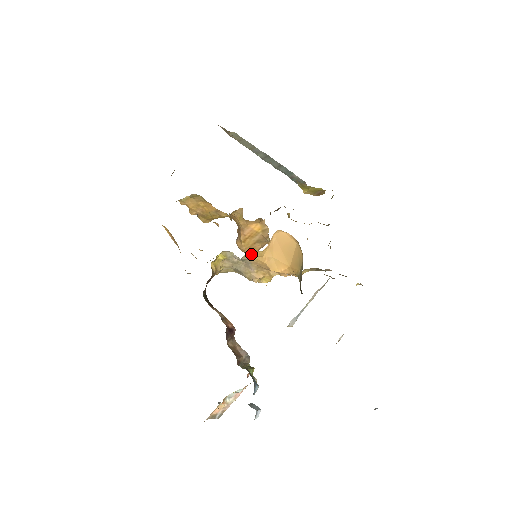
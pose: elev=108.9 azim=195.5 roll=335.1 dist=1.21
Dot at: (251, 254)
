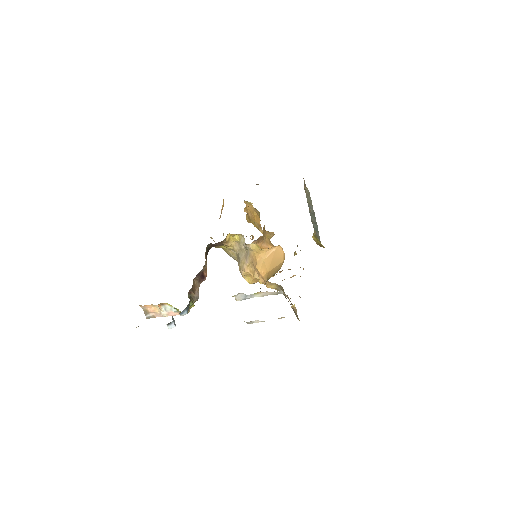
Dot at: (254, 247)
